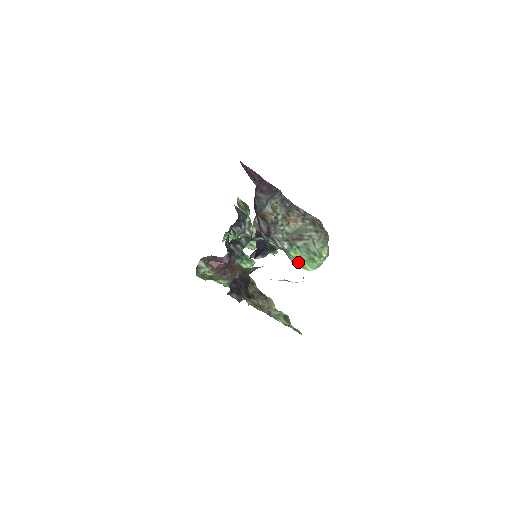
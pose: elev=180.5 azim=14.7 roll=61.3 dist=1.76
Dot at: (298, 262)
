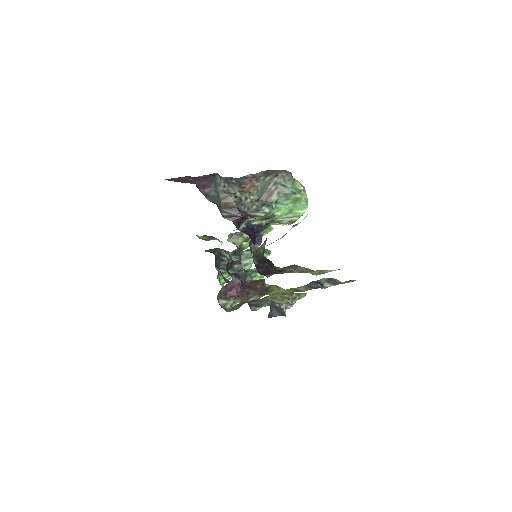
Dot at: (289, 217)
